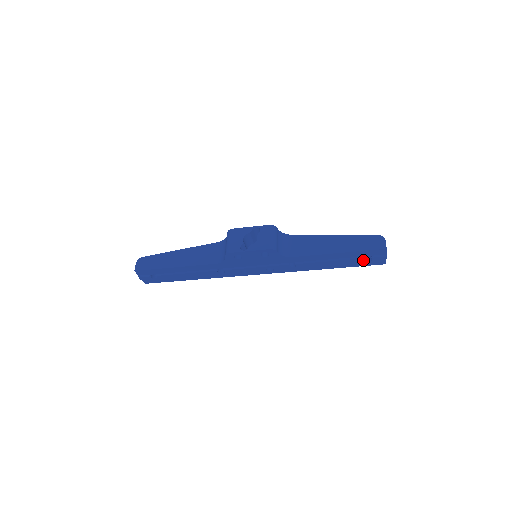
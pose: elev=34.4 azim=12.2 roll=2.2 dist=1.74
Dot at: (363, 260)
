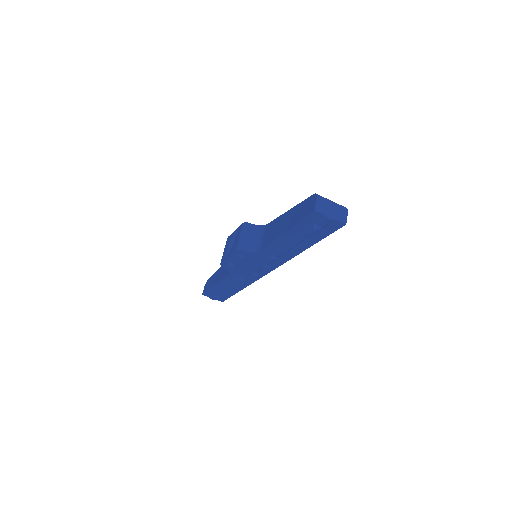
Dot at: (315, 230)
